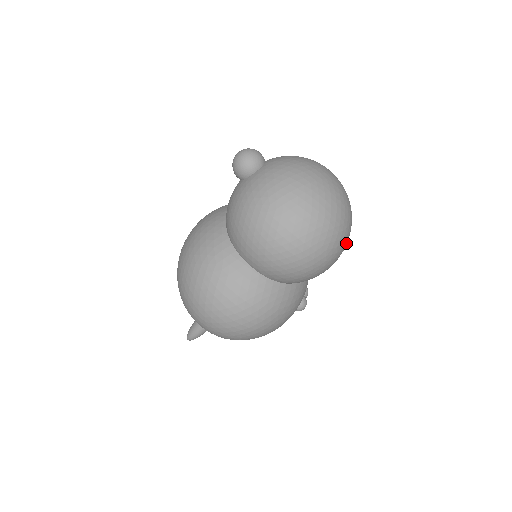
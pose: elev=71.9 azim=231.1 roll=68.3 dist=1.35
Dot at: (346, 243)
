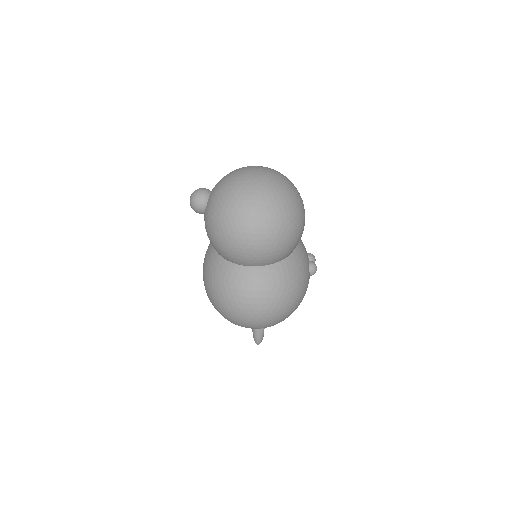
Dot at: (299, 206)
